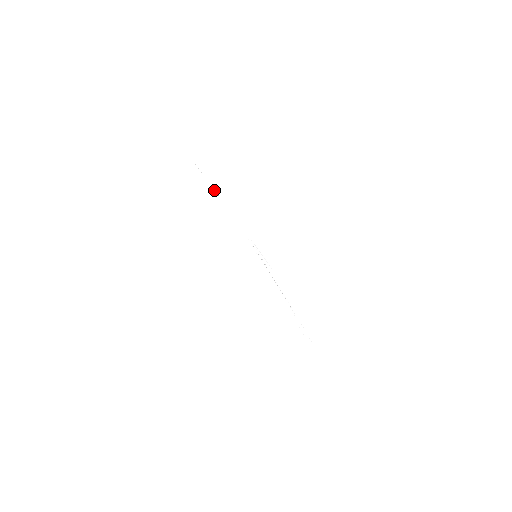
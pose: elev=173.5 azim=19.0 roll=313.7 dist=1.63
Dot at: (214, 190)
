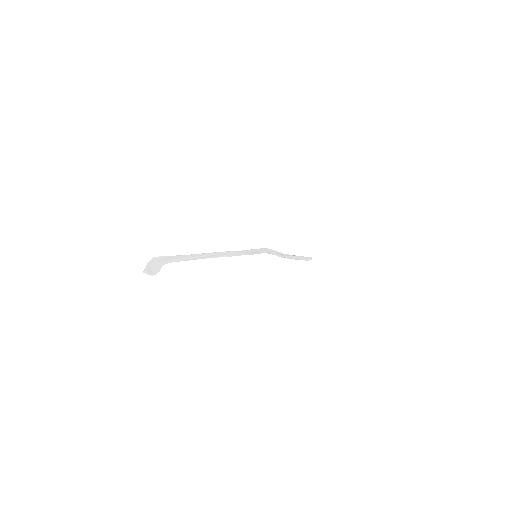
Dot at: (203, 254)
